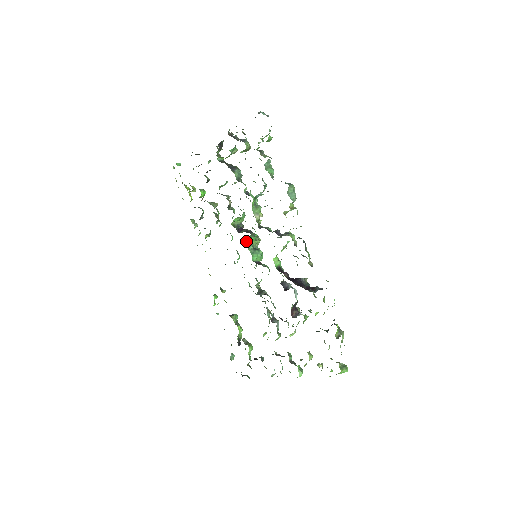
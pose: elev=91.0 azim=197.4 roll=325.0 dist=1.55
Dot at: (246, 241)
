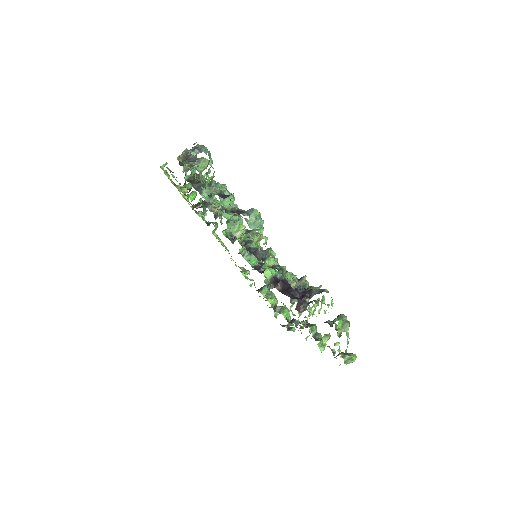
Dot at: (240, 250)
